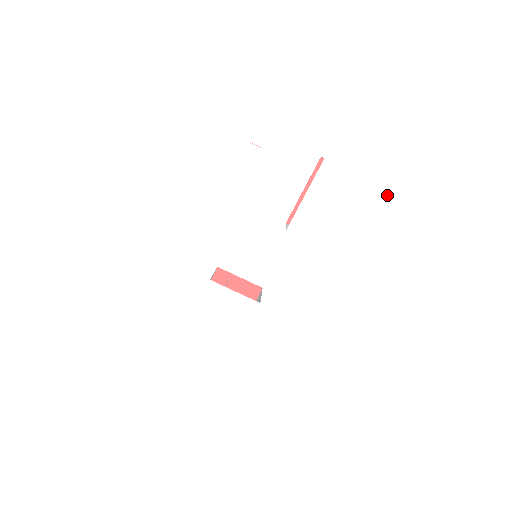
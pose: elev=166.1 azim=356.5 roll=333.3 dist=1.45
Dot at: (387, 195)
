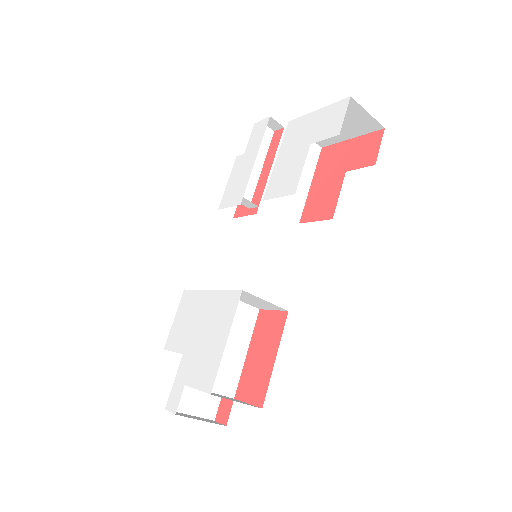
Dot at: (348, 101)
